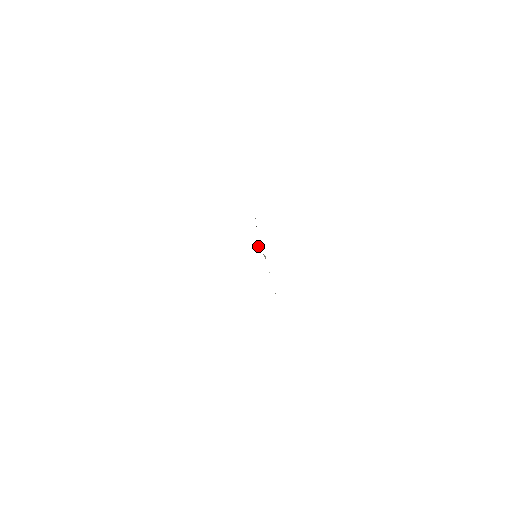
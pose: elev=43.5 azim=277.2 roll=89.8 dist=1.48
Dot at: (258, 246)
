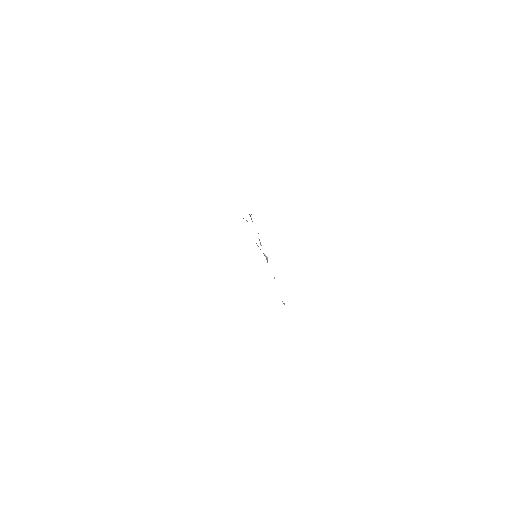
Dot at: (257, 245)
